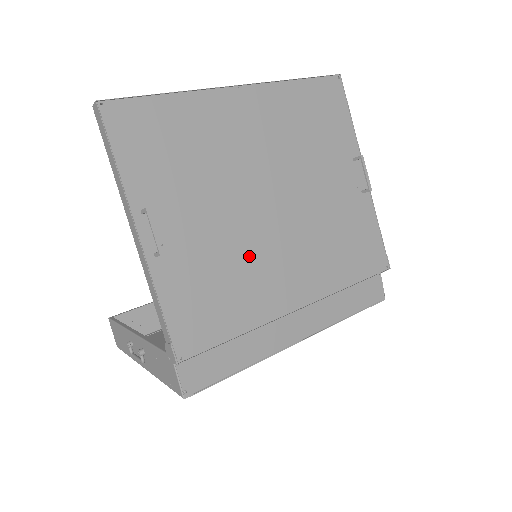
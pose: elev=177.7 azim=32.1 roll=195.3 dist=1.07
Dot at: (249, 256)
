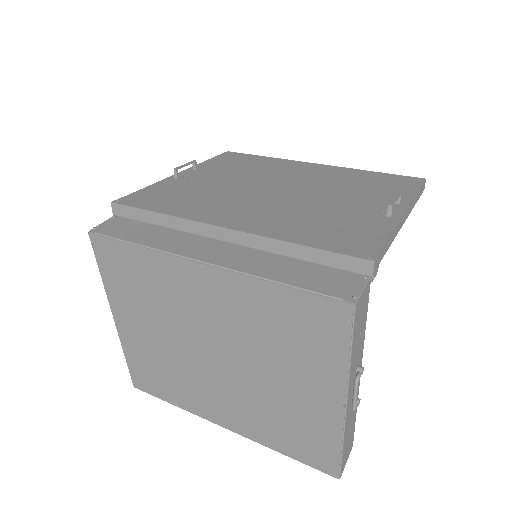
Dot at: (226, 197)
